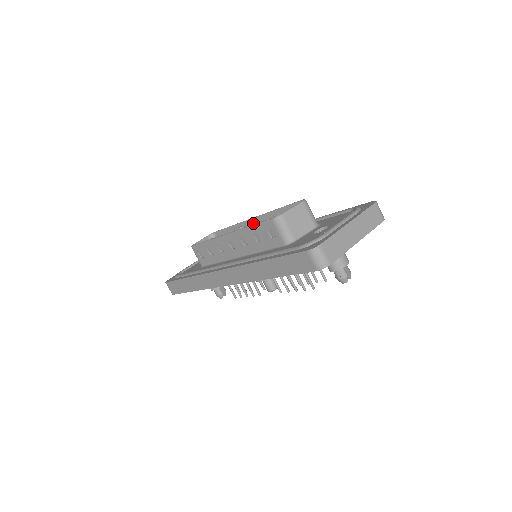
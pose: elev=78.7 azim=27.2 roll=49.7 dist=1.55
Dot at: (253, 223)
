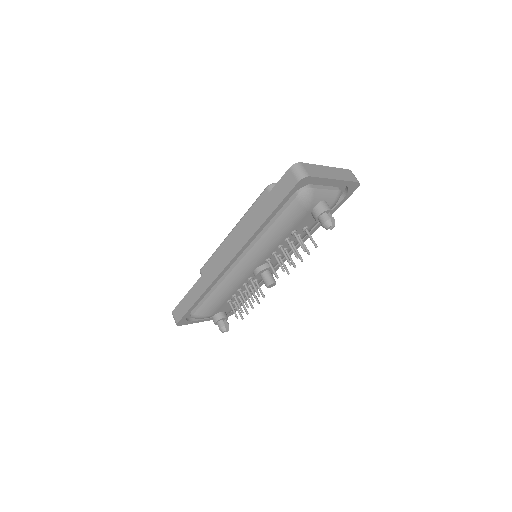
Dot at: occluded
